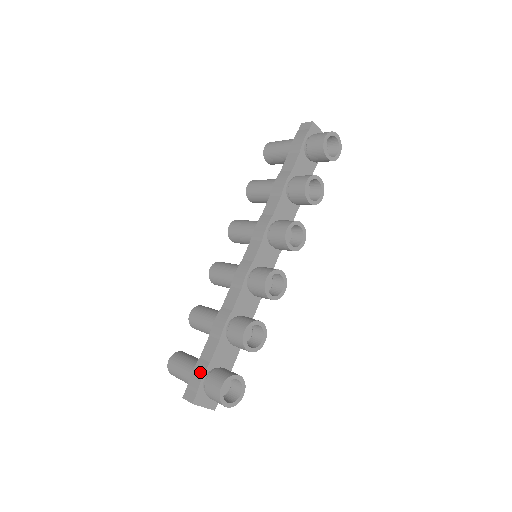
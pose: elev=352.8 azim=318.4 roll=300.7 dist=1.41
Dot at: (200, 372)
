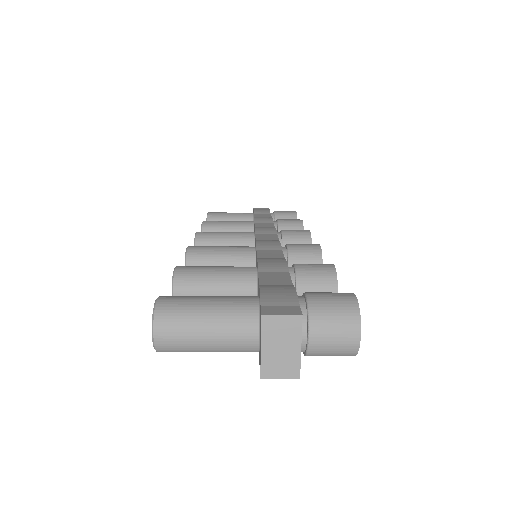
Dot at: (284, 288)
